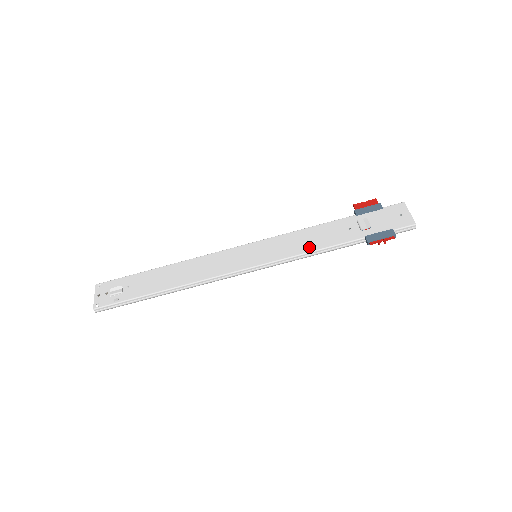
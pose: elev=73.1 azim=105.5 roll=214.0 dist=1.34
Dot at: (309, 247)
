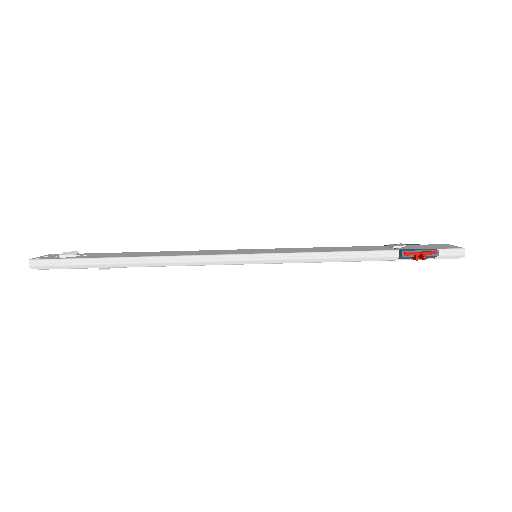
Dot at: (325, 250)
